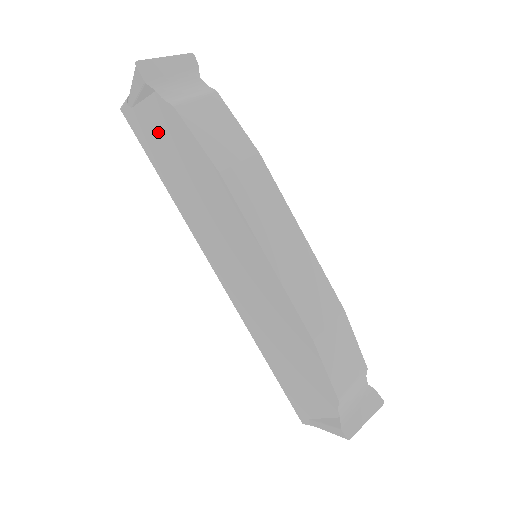
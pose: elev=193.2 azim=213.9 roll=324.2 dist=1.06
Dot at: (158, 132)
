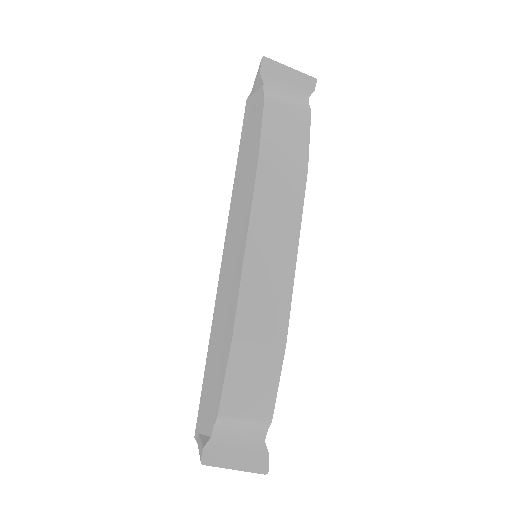
Dot at: (251, 118)
